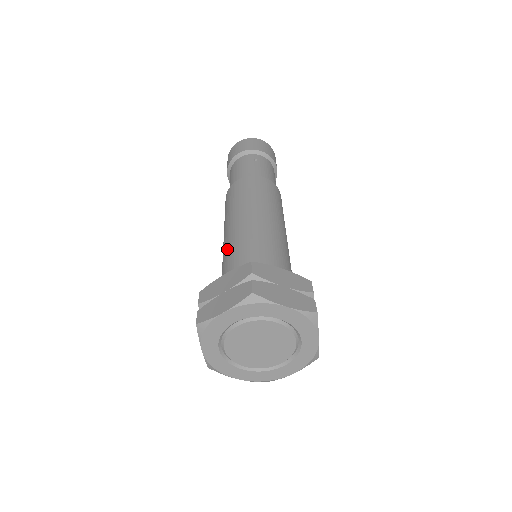
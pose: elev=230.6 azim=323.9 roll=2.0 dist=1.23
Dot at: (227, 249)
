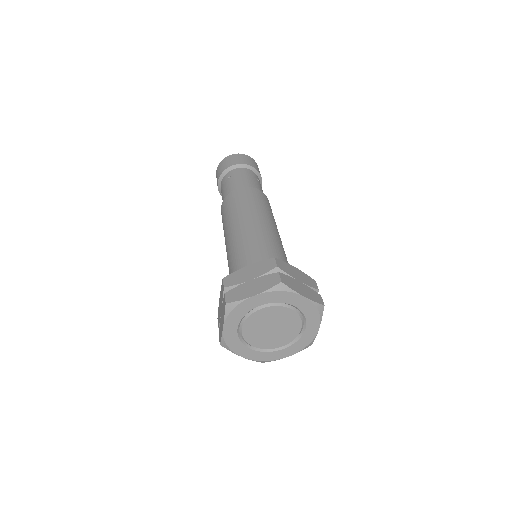
Dot at: occluded
